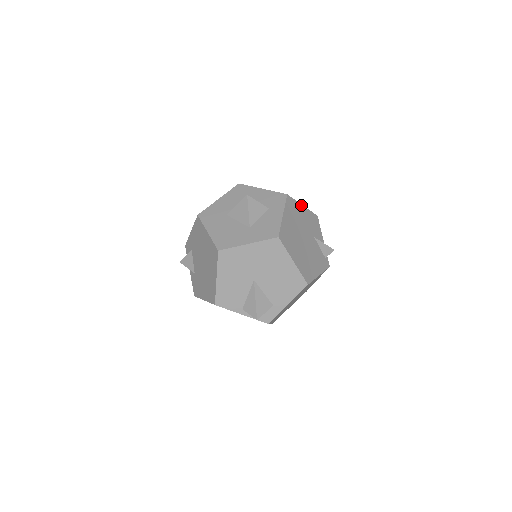
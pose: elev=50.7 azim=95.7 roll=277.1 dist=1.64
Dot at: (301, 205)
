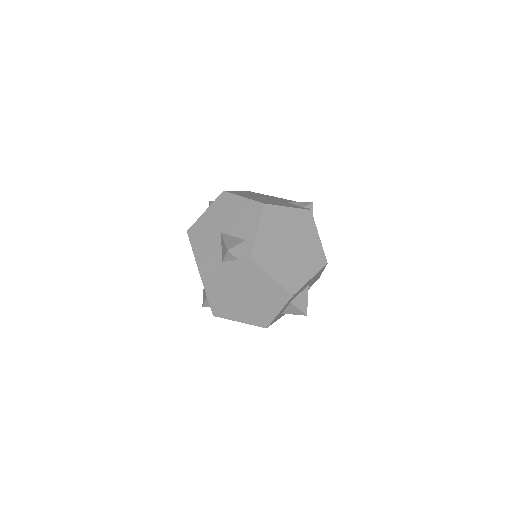
Dot at: occluded
